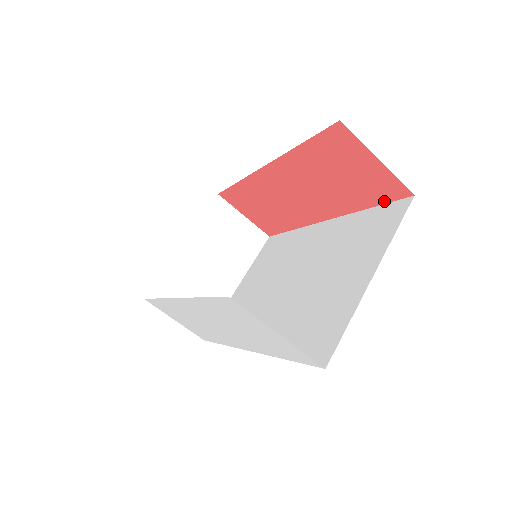
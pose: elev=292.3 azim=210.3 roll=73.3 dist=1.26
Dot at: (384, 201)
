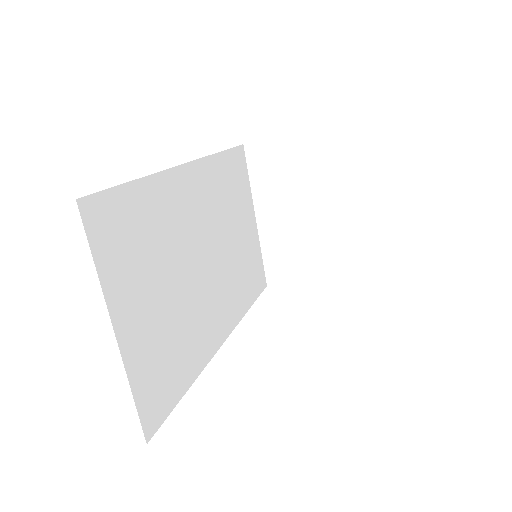
Dot at: occluded
